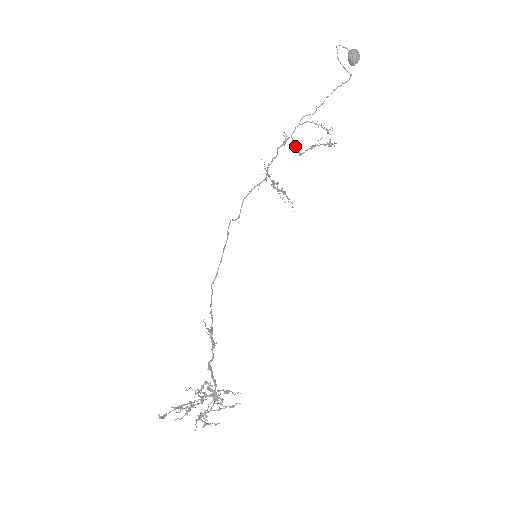
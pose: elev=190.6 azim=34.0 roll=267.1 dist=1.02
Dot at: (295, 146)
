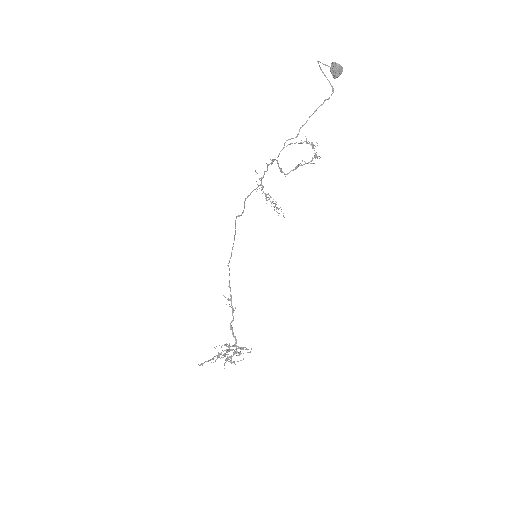
Dot at: (280, 170)
